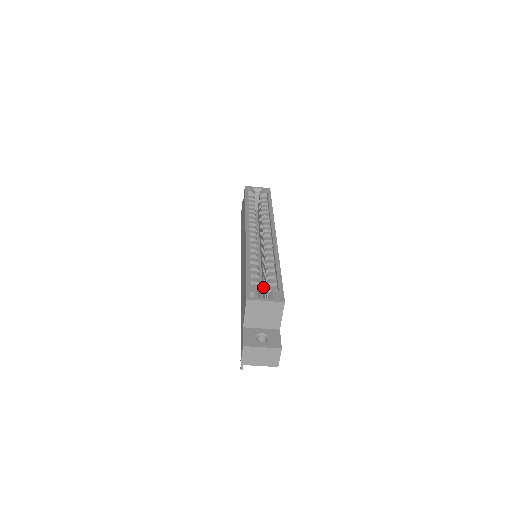
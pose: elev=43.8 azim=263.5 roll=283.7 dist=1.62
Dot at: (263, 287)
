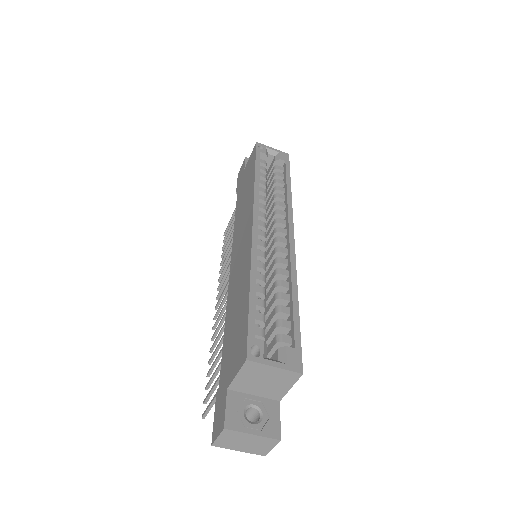
Dot at: occluded
